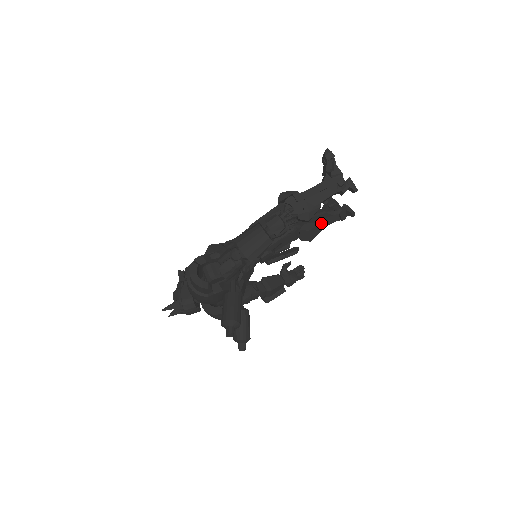
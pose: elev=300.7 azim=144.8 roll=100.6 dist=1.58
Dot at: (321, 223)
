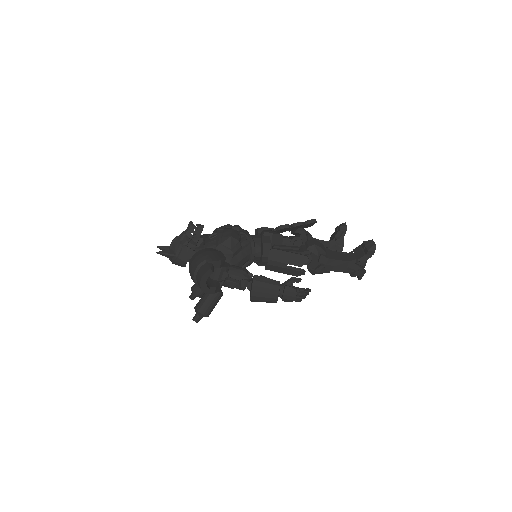
Dot at: occluded
